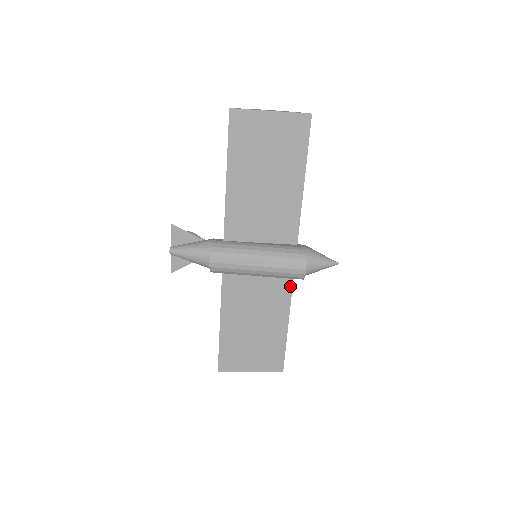
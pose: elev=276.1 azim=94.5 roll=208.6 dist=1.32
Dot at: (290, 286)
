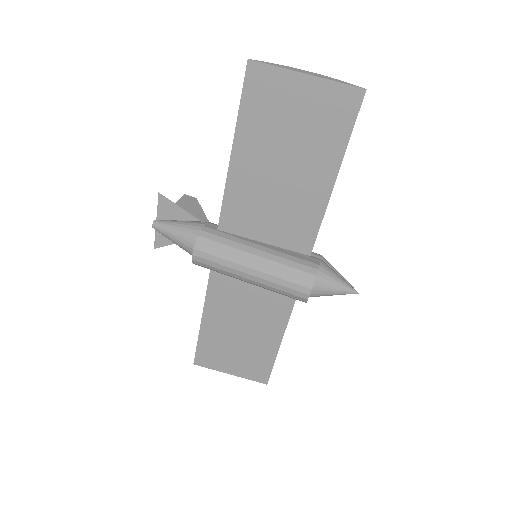
Dot at: (292, 300)
